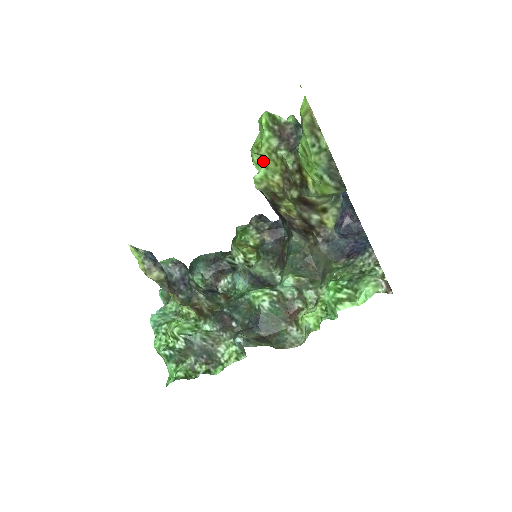
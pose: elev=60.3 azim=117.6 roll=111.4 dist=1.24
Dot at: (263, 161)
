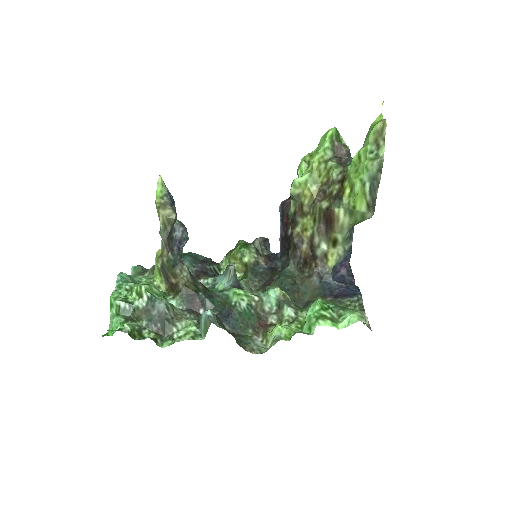
Dot at: (309, 169)
